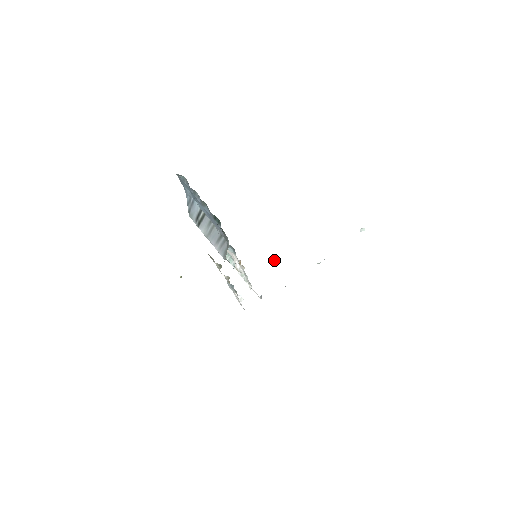
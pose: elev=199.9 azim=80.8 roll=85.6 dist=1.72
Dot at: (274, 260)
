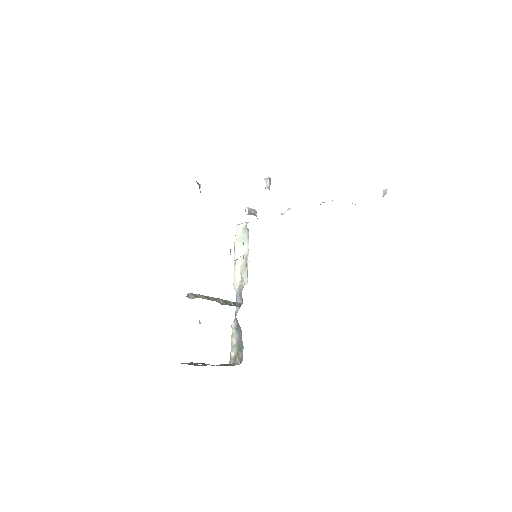
Dot at: (269, 186)
